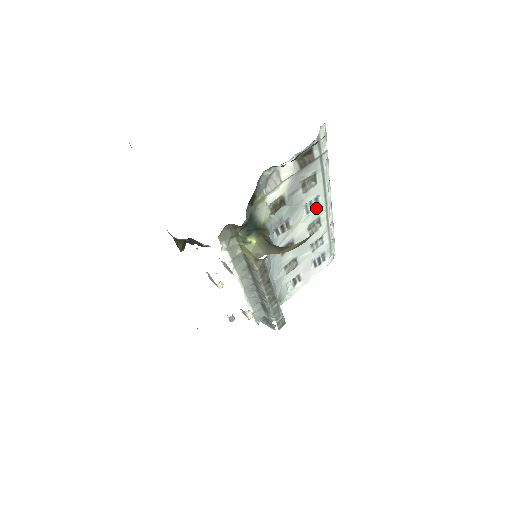
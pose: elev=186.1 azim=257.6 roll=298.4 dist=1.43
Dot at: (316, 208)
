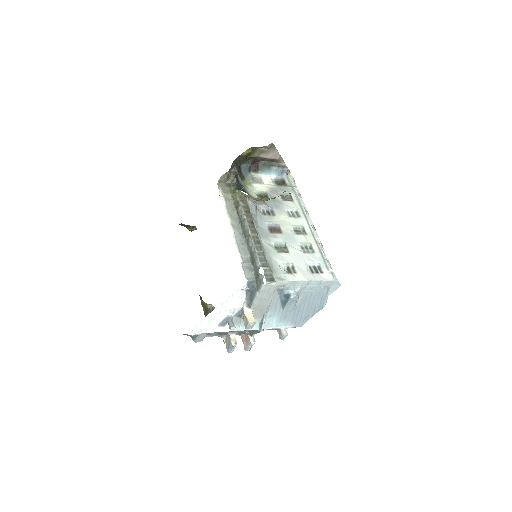
Dot at: (298, 218)
